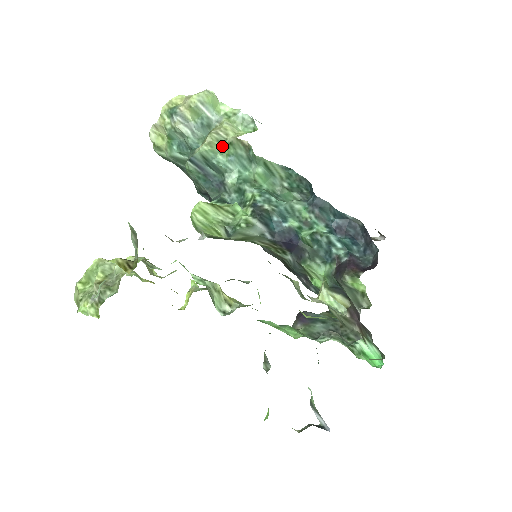
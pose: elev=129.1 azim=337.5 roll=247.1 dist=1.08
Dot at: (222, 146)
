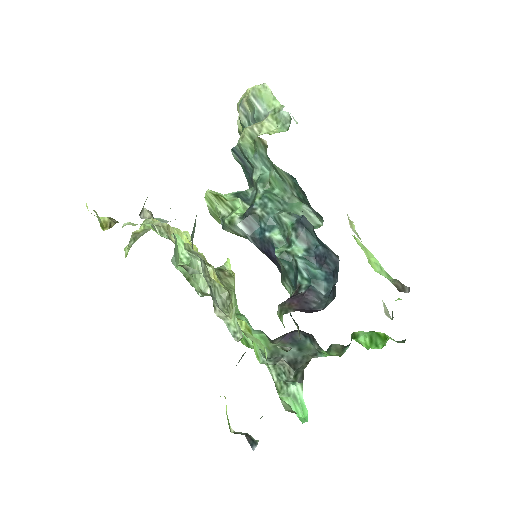
Dot at: (252, 142)
